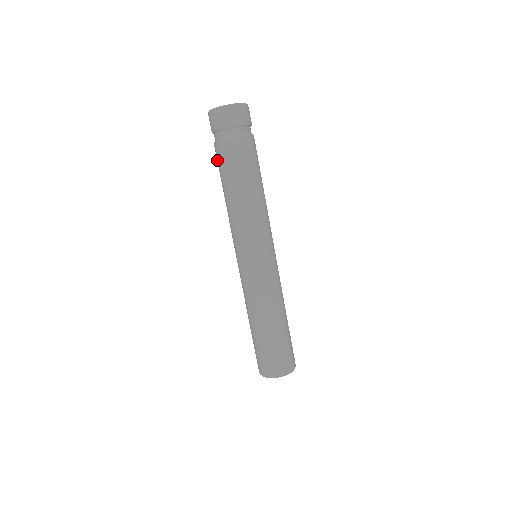
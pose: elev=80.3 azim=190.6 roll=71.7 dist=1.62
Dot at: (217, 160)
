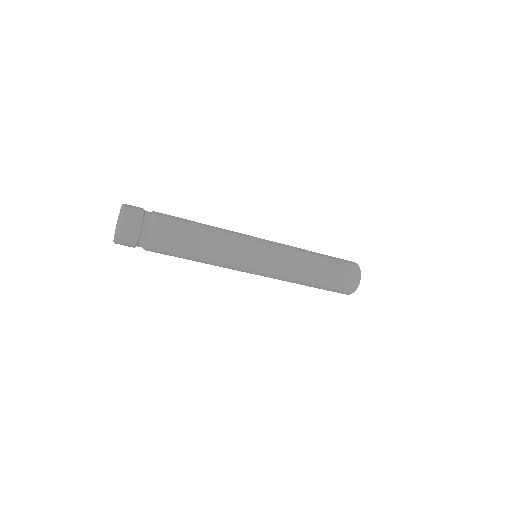
Dot at: occluded
